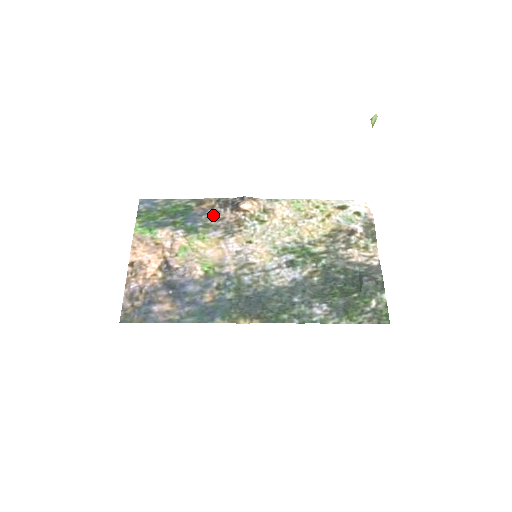
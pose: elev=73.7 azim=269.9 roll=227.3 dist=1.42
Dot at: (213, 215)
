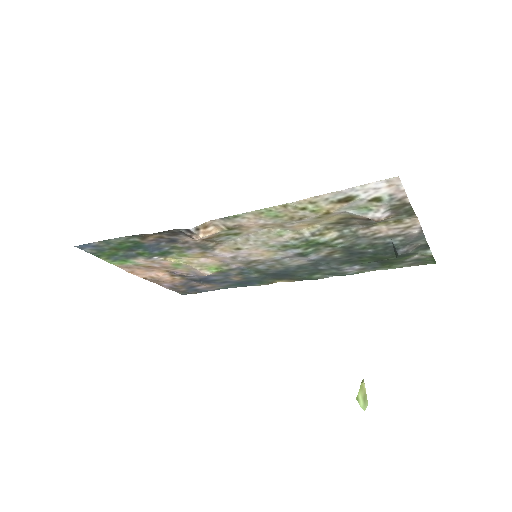
Dot at: (171, 241)
